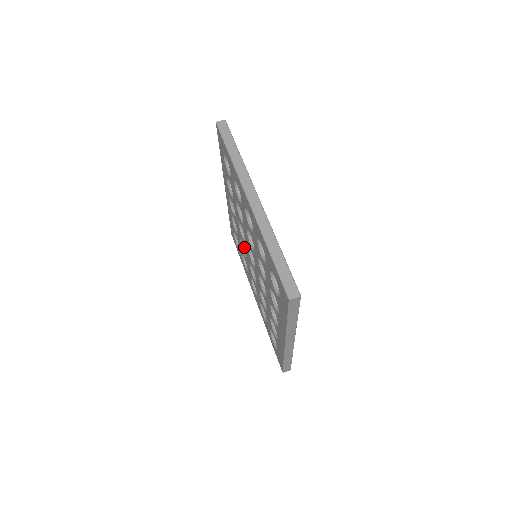
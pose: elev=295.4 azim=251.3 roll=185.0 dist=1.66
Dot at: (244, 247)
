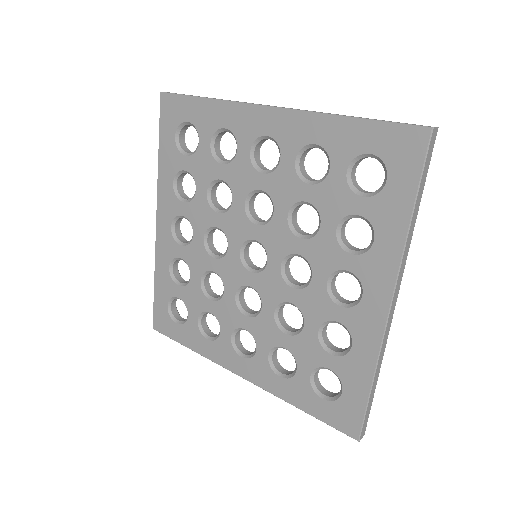
Dot at: (207, 292)
